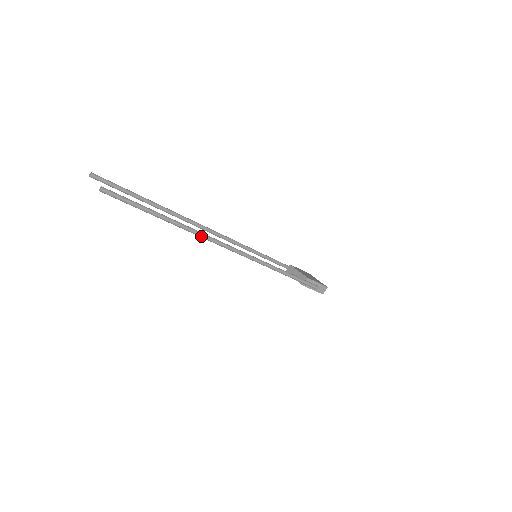
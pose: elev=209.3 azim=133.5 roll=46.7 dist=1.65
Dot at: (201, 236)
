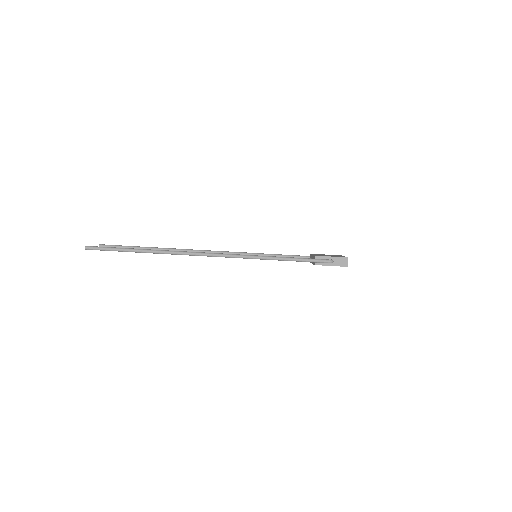
Dot at: (178, 254)
